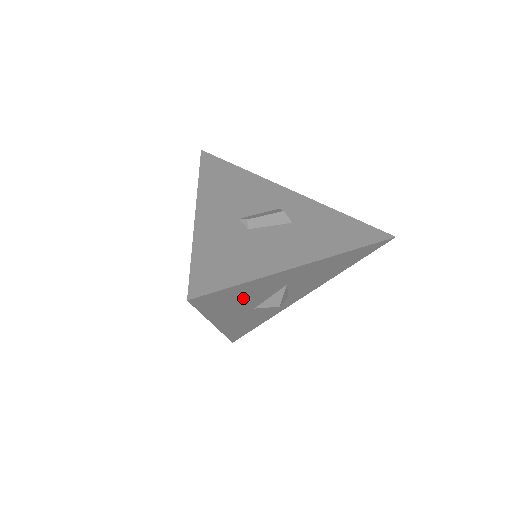
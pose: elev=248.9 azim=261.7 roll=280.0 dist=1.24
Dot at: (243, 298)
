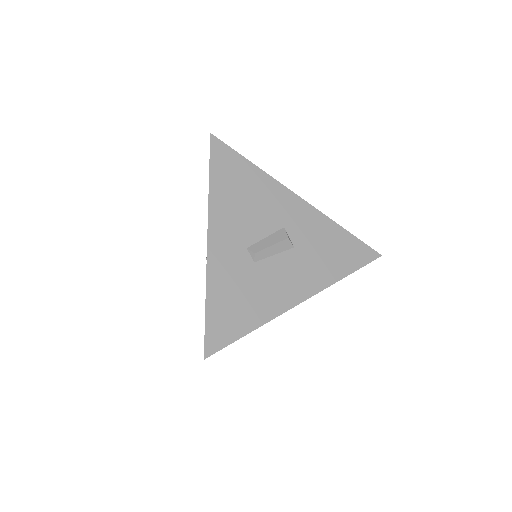
Dot at: occluded
